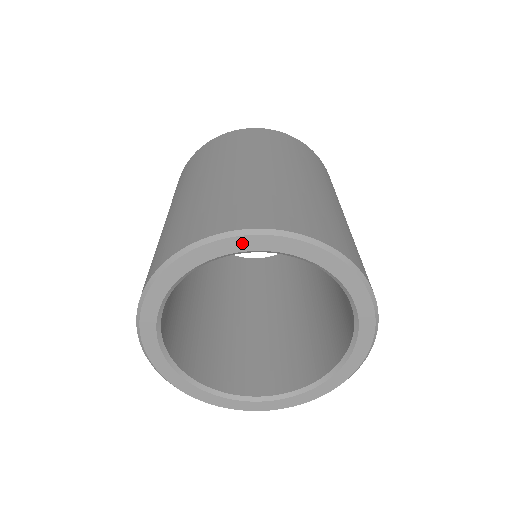
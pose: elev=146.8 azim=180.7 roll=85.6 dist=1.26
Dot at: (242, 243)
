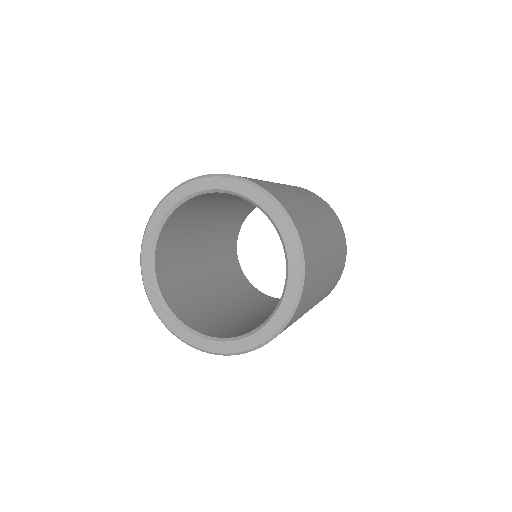
Dot at: (264, 200)
